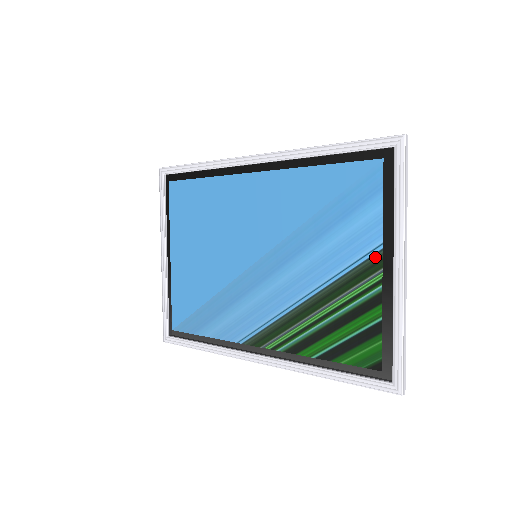
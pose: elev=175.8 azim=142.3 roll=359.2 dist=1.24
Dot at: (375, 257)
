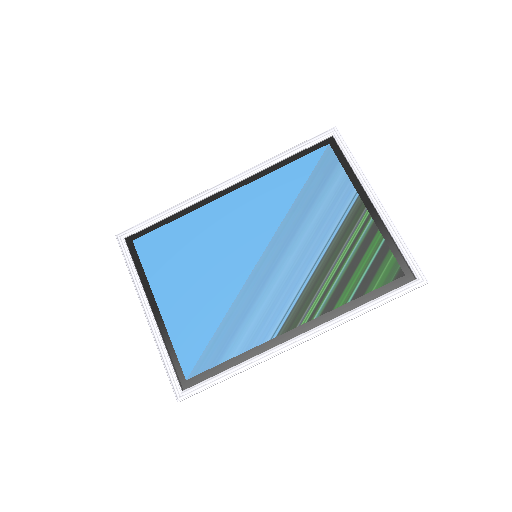
Dot at: (357, 203)
